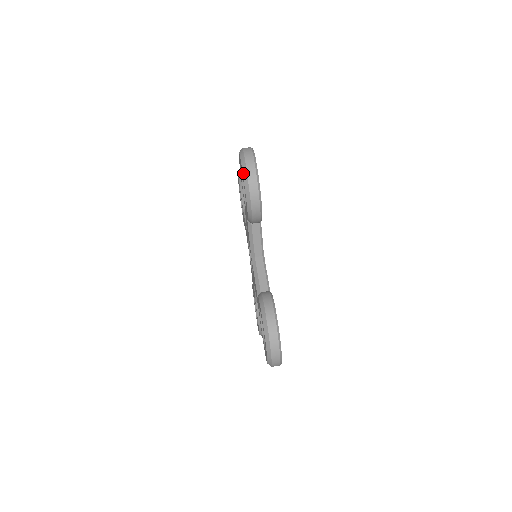
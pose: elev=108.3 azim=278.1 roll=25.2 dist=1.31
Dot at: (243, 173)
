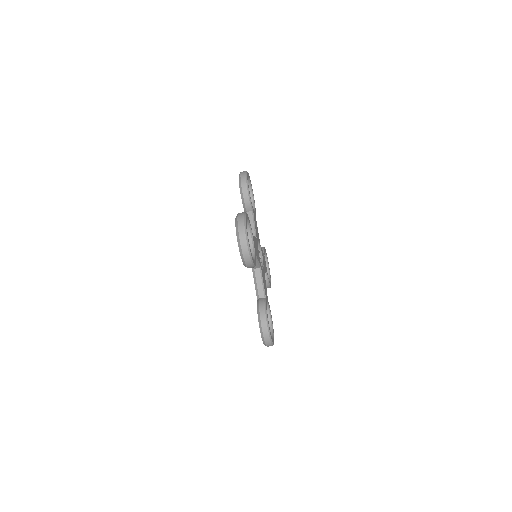
Dot at: (239, 249)
